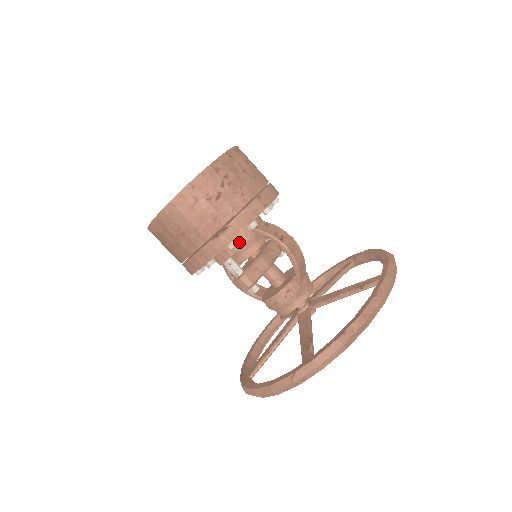
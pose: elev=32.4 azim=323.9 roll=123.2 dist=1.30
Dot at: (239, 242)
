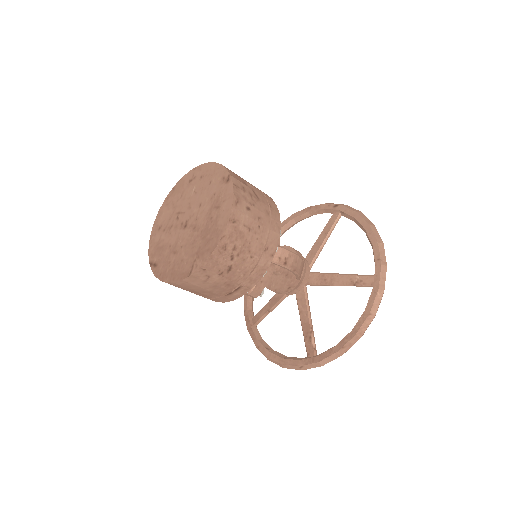
Dot at: occluded
